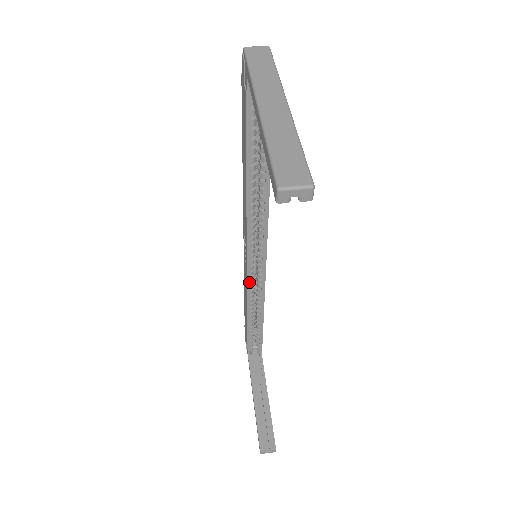
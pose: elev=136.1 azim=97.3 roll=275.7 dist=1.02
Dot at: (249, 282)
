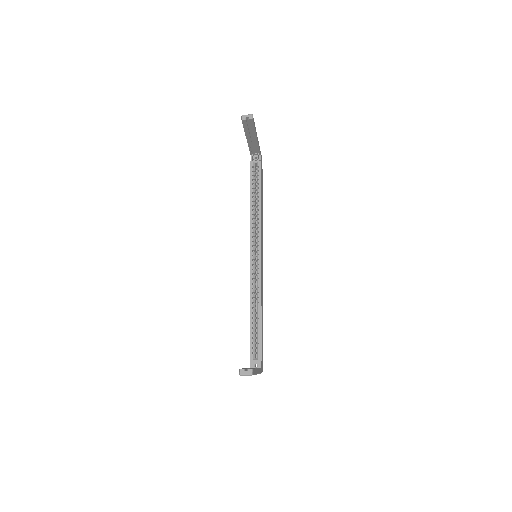
Dot at: (251, 275)
